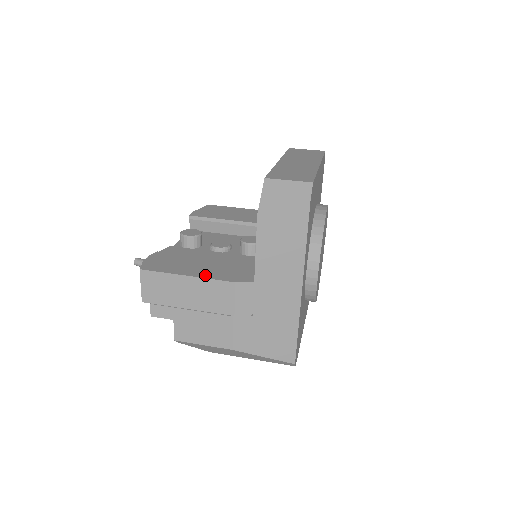
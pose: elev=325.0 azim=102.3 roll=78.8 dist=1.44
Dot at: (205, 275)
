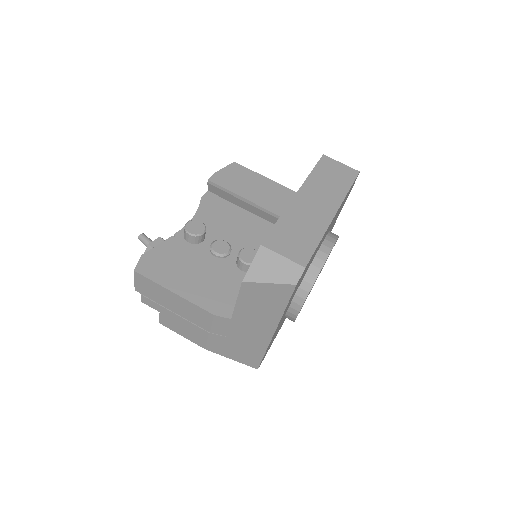
Dot at: (190, 296)
